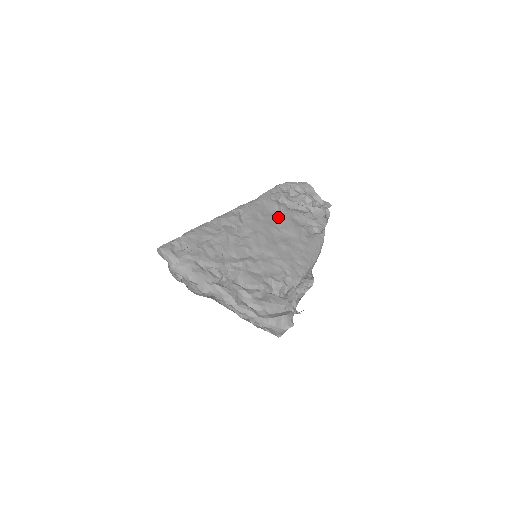
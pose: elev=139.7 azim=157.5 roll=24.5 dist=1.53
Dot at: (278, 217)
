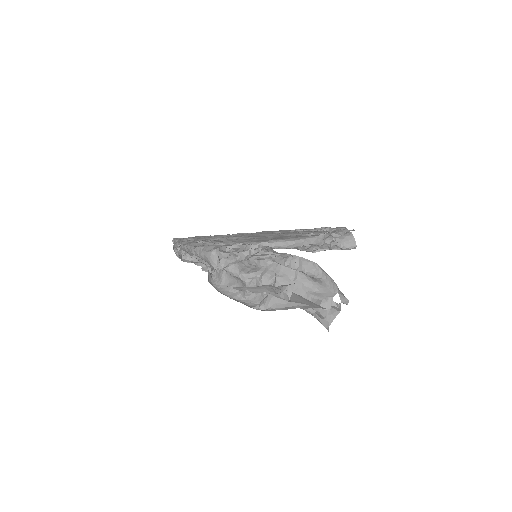
Dot at: occluded
